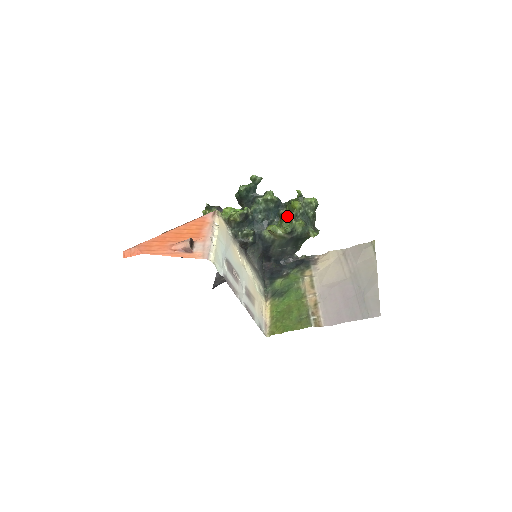
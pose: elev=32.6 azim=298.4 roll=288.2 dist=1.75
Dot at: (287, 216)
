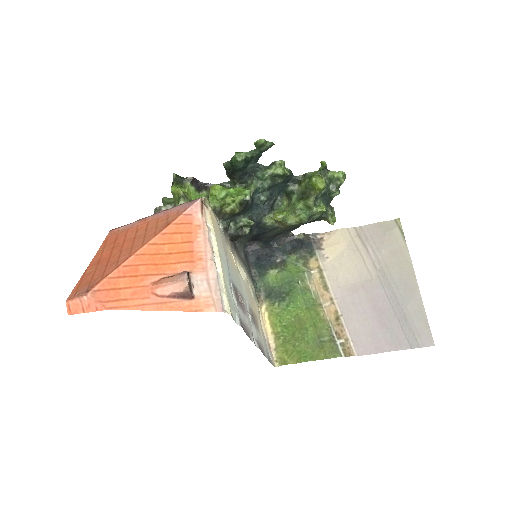
Dot at: (301, 197)
